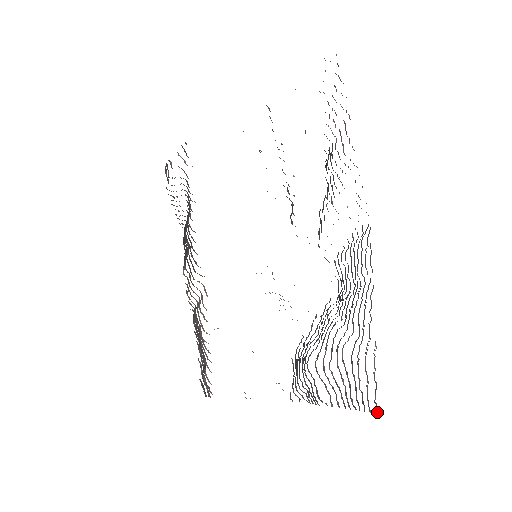
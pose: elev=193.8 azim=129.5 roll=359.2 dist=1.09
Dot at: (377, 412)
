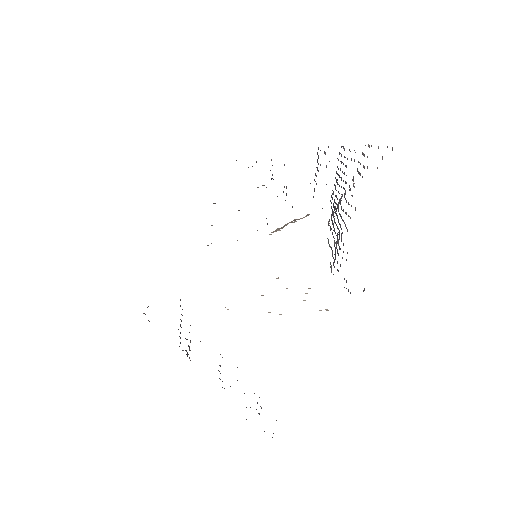
Dot at: occluded
